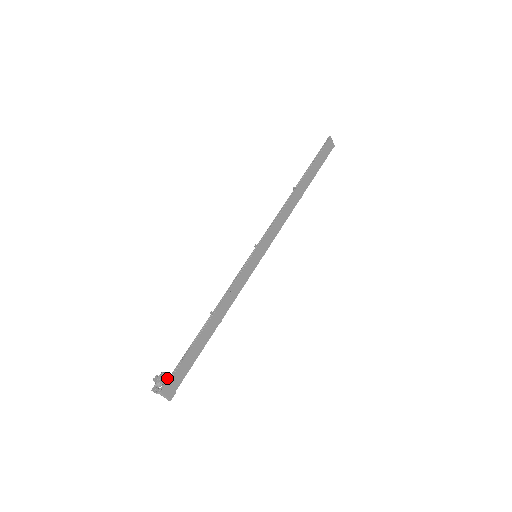
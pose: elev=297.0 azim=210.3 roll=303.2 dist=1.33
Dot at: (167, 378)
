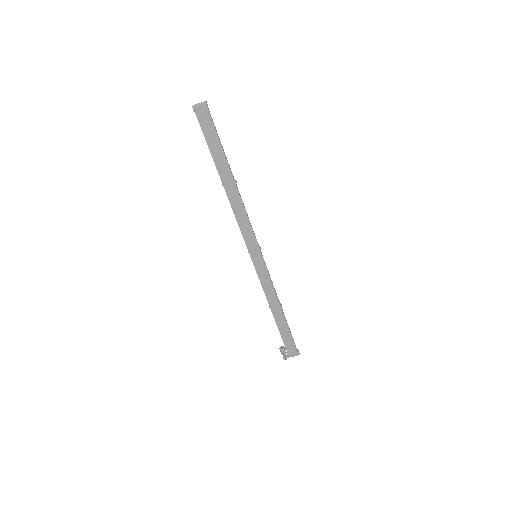
Dot at: (284, 350)
